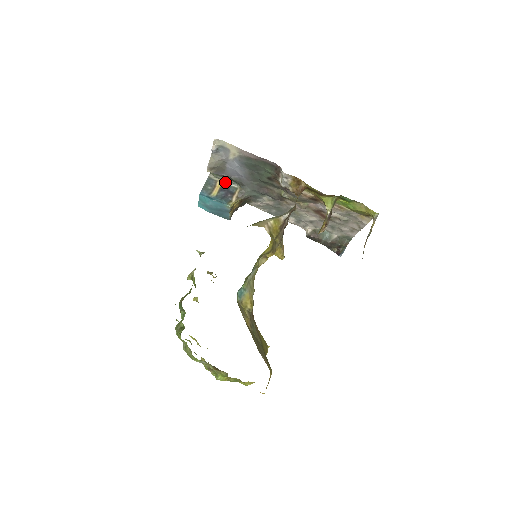
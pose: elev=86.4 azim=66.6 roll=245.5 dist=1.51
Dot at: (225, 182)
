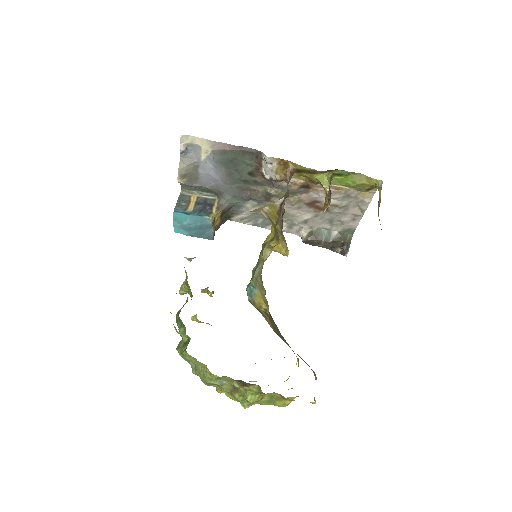
Dot at: (200, 196)
